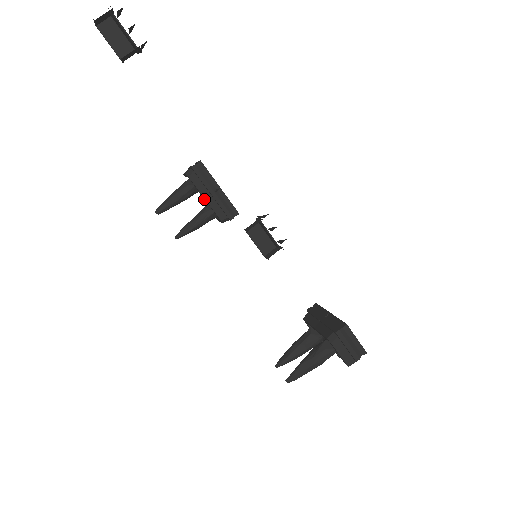
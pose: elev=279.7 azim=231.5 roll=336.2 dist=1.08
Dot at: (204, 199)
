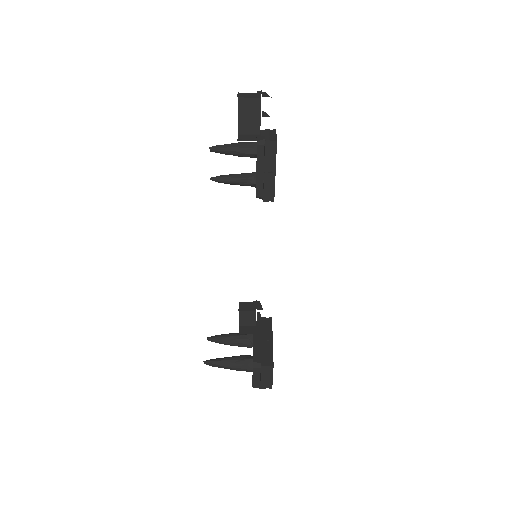
Dot at: occluded
